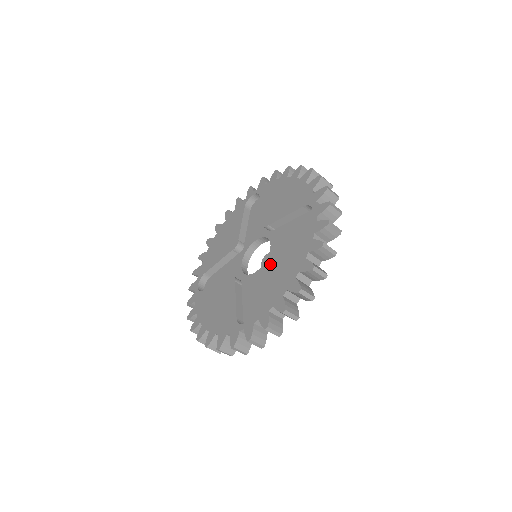
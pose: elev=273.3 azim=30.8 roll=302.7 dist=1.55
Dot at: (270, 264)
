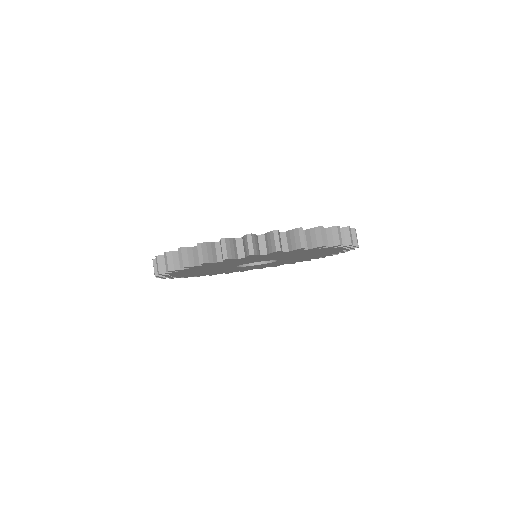
Dot at: occluded
